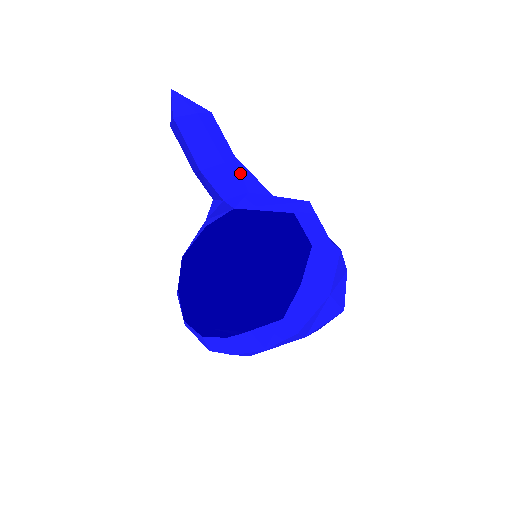
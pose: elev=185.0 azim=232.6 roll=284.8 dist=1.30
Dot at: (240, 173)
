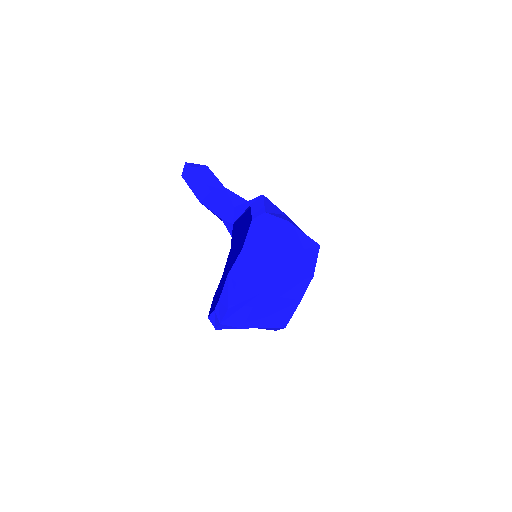
Dot at: (228, 197)
